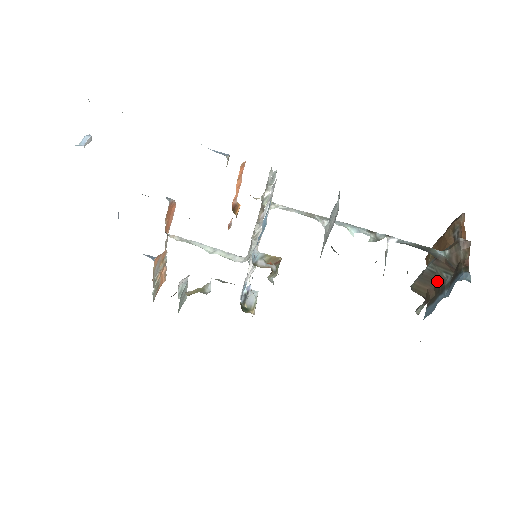
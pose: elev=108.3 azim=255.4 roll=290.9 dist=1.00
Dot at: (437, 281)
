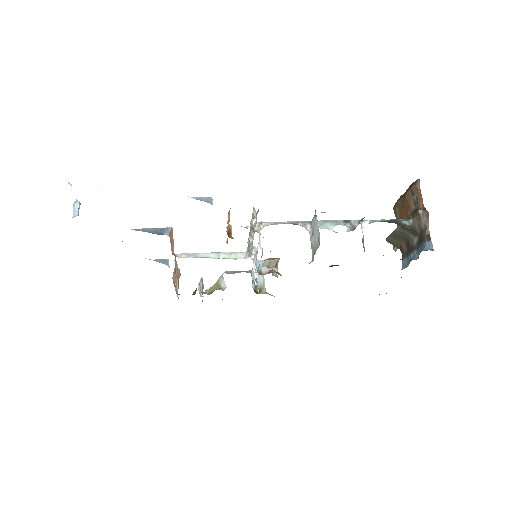
Dot at: (407, 240)
